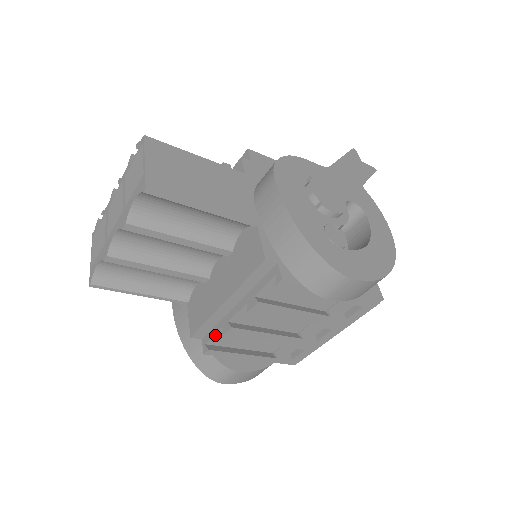
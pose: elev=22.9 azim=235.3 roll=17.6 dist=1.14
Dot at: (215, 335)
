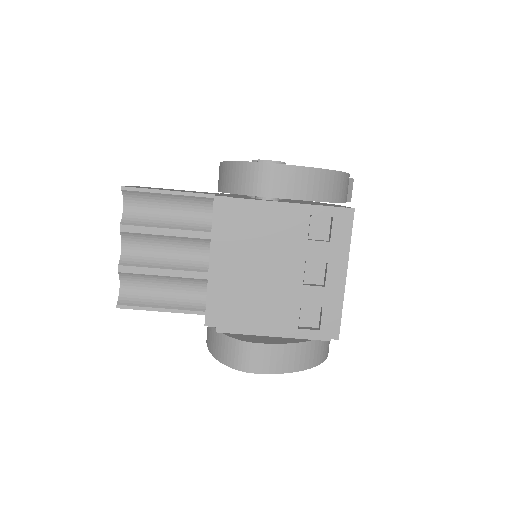
Dot at: (219, 307)
